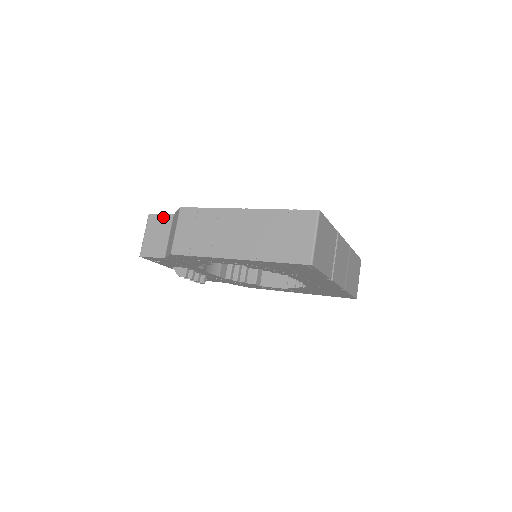
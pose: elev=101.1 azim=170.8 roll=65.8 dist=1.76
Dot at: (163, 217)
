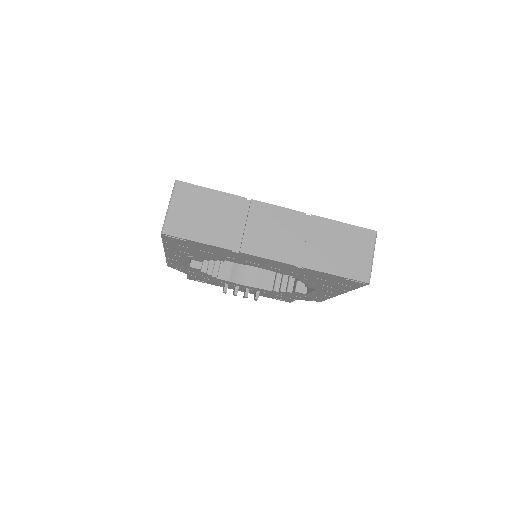
Dot at: occluded
